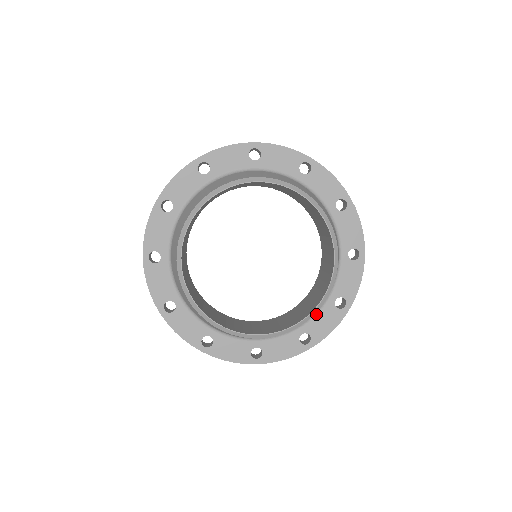
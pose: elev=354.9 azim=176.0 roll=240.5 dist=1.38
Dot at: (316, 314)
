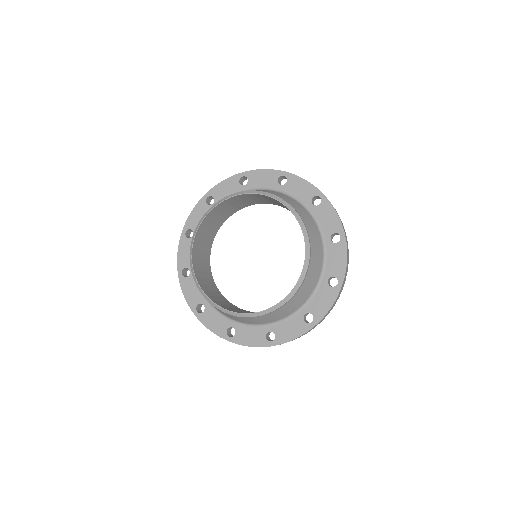
Dot at: (314, 295)
